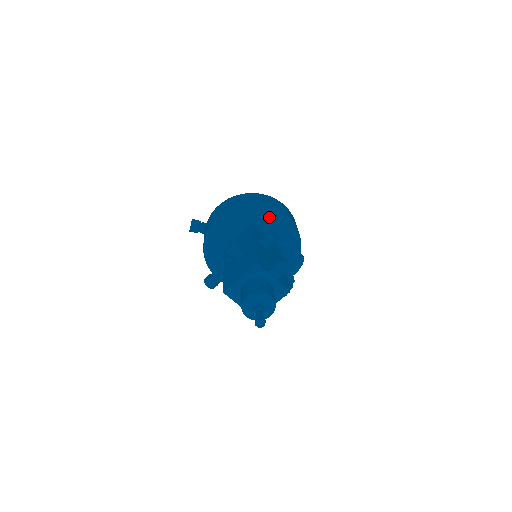
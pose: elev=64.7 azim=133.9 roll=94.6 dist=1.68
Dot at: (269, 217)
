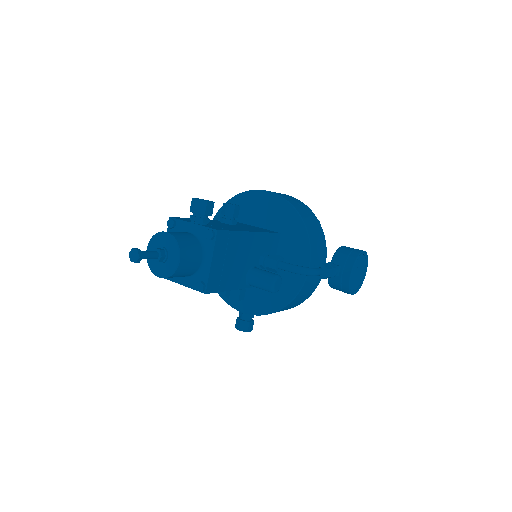
Dot at: (248, 204)
